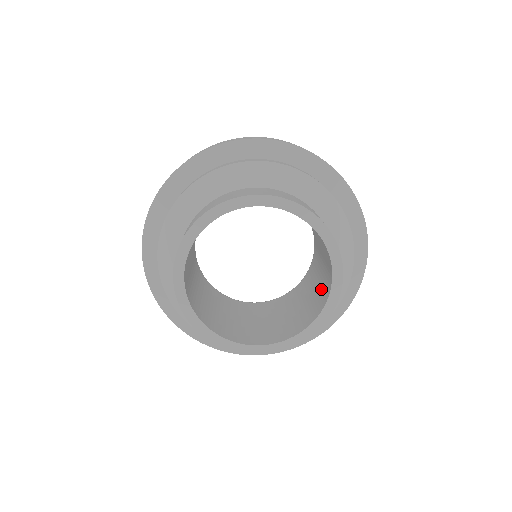
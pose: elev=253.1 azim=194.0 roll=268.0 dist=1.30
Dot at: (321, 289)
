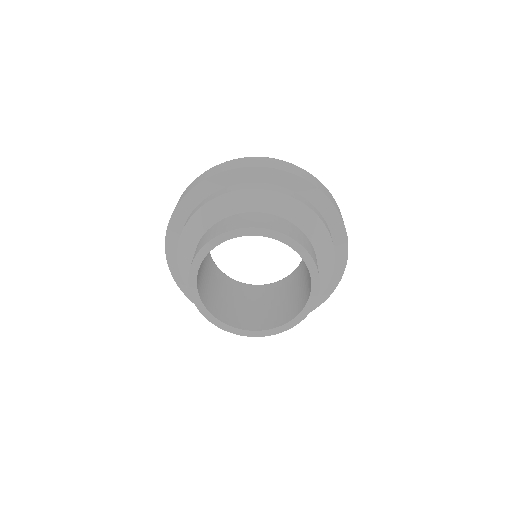
Dot at: (275, 313)
